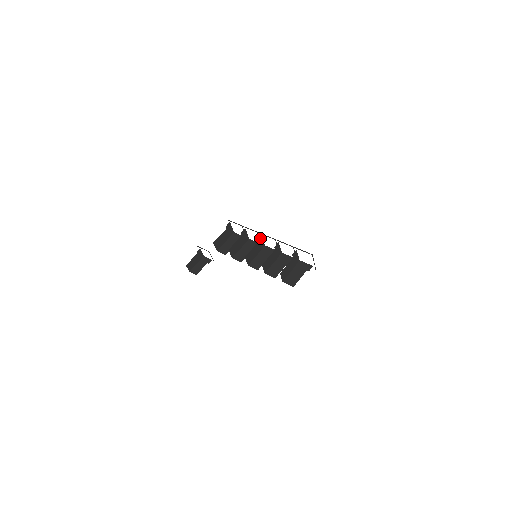
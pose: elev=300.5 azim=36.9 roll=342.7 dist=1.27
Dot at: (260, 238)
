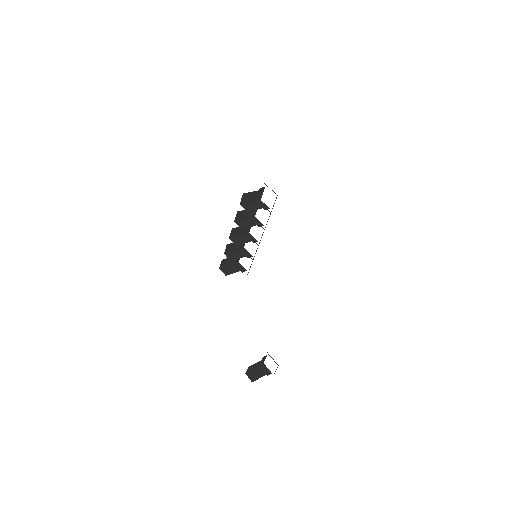
Dot at: (248, 235)
